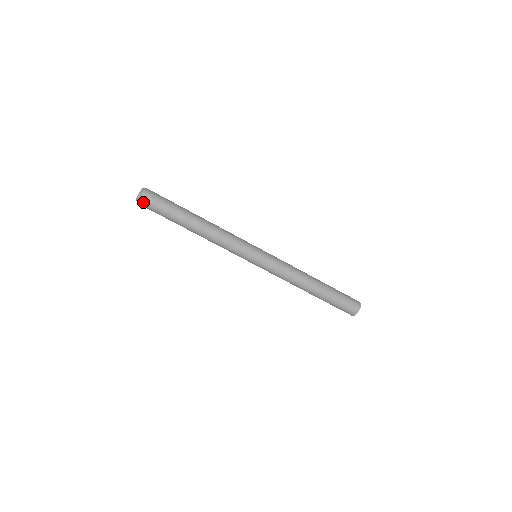
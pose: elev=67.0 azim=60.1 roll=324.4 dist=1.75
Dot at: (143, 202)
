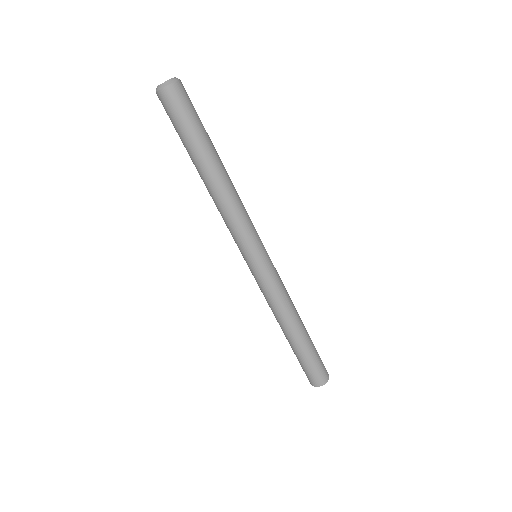
Dot at: (161, 98)
